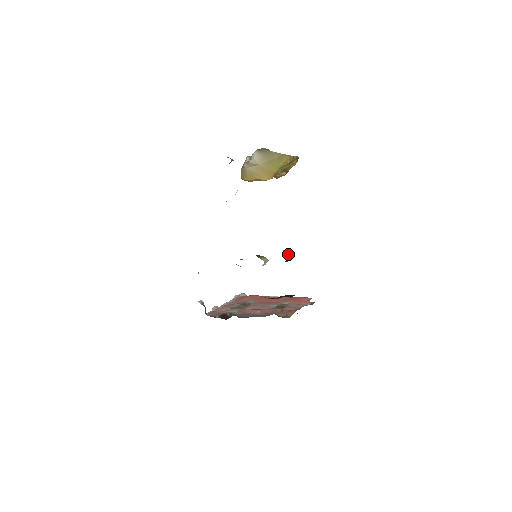
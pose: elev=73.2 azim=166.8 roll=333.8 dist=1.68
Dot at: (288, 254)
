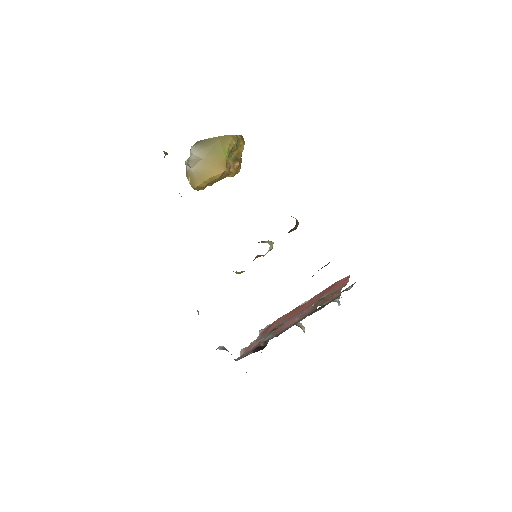
Dot at: occluded
